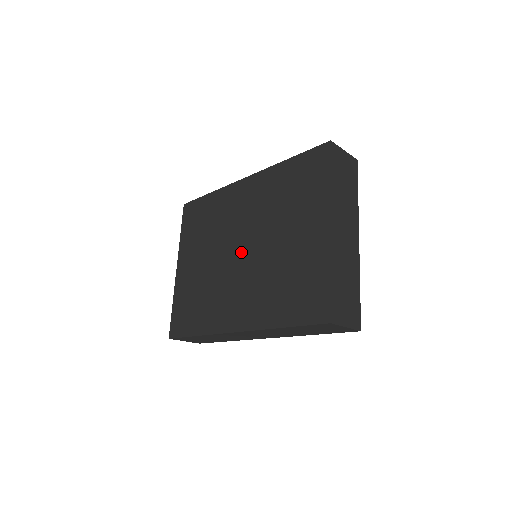
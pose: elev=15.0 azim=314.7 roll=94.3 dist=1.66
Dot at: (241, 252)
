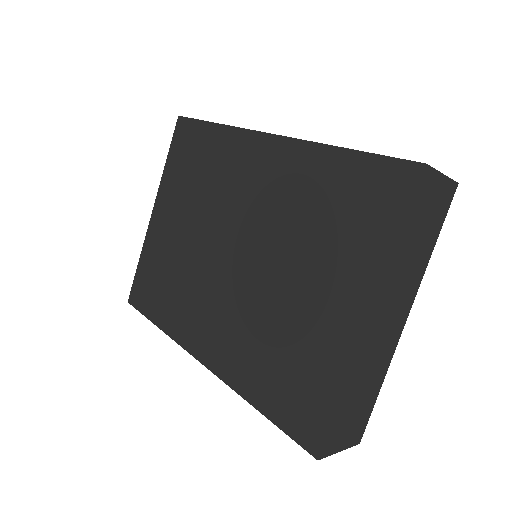
Dot at: (233, 256)
